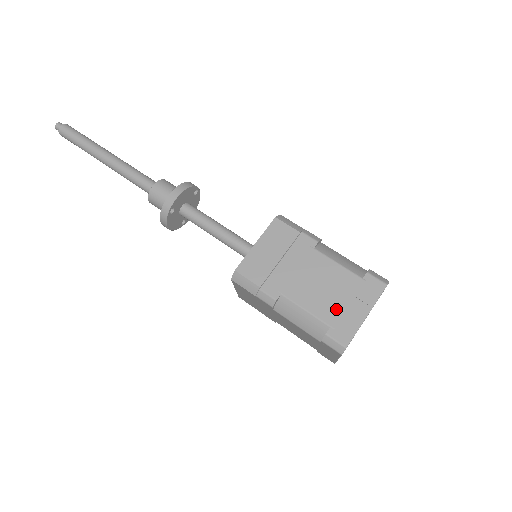
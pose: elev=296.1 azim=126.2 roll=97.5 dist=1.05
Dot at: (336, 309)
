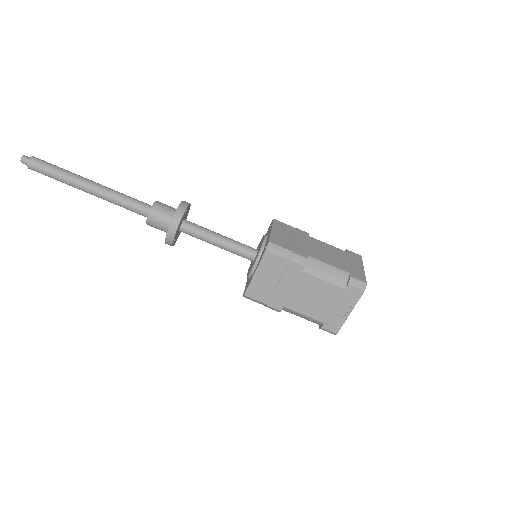
Dot at: (327, 312)
